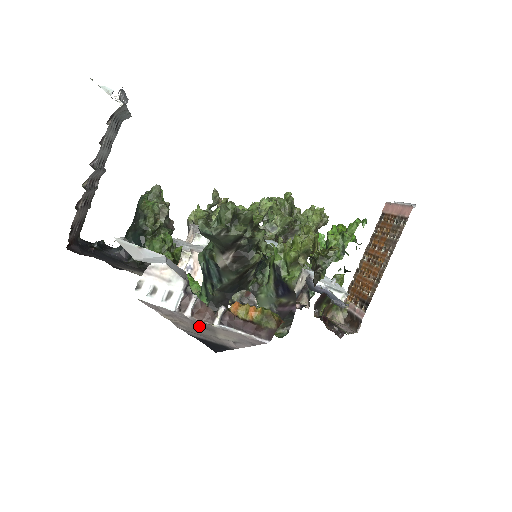
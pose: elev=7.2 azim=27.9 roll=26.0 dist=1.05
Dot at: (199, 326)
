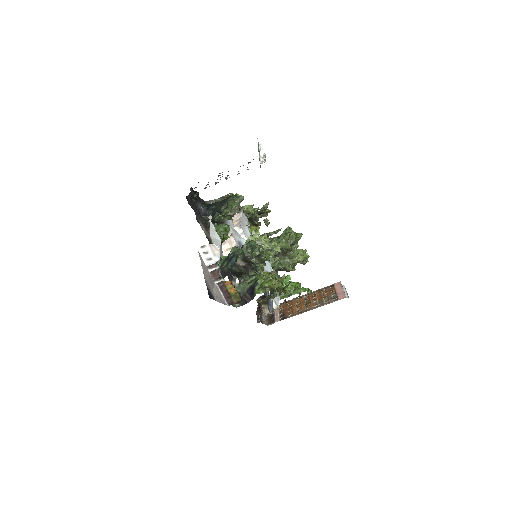
Dot at: (210, 280)
